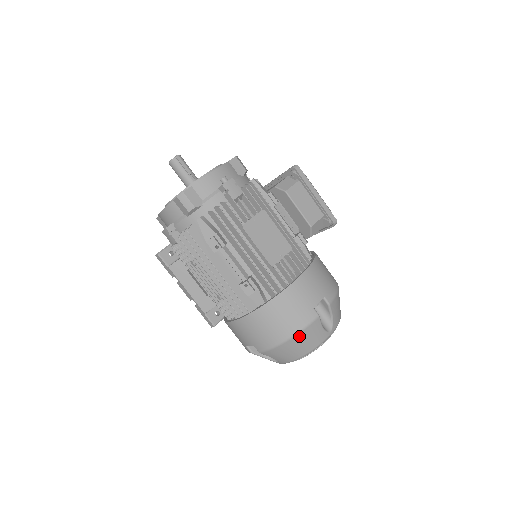
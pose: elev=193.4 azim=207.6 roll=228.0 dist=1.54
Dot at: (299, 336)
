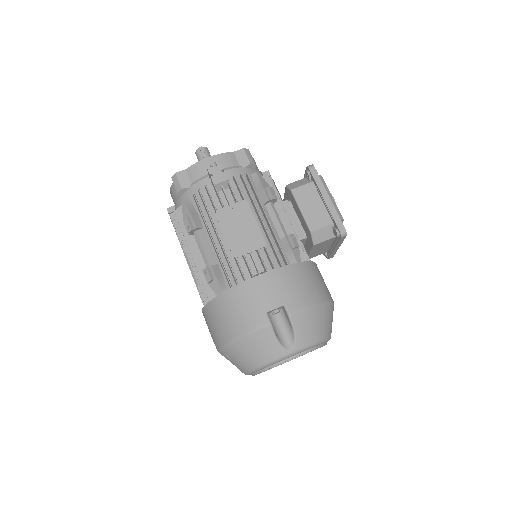
Dot at: (245, 340)
